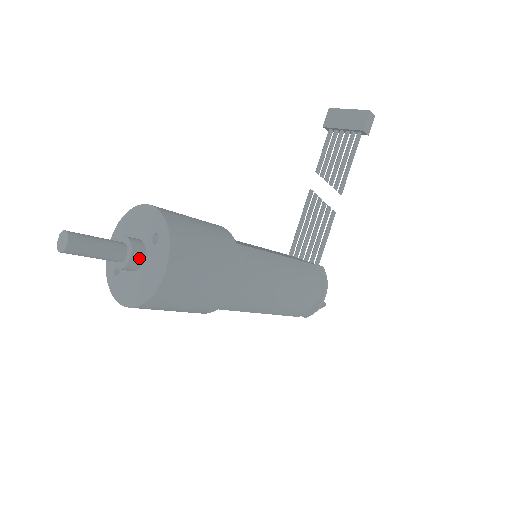
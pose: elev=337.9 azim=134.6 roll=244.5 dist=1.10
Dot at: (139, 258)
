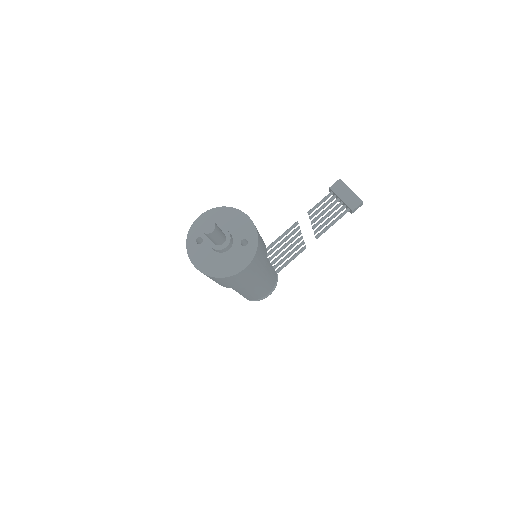
Dot at: (228, 248)
